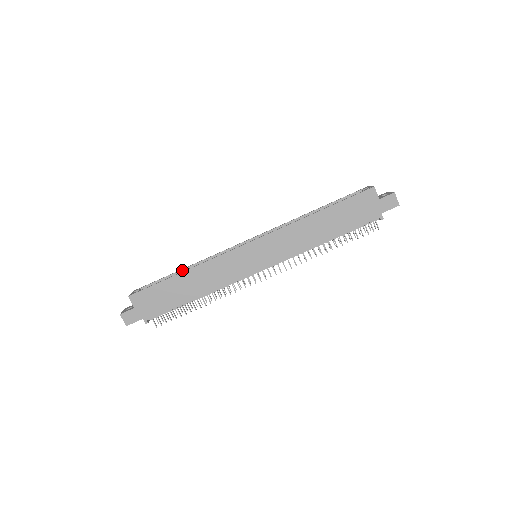
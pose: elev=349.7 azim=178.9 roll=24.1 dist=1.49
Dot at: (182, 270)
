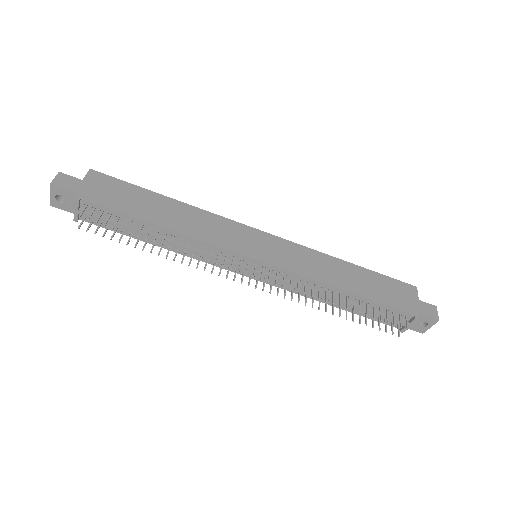
Dot at: occluded
